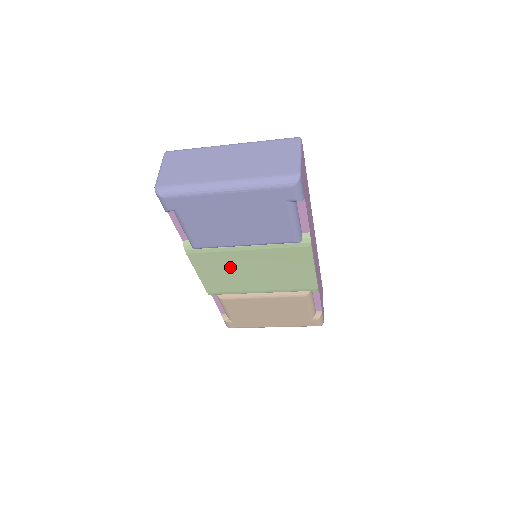
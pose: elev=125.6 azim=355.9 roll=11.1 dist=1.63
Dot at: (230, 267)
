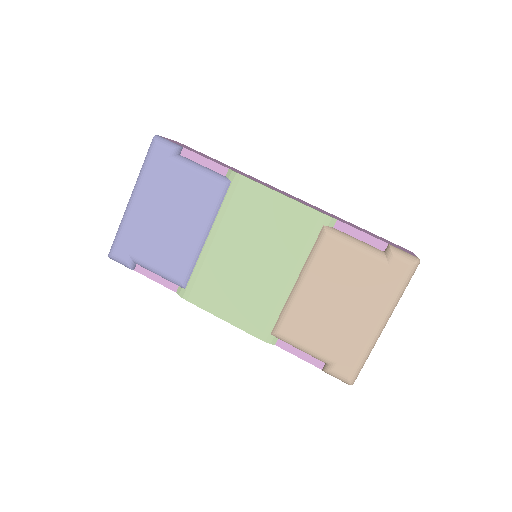
Dot at: (230, 277)
